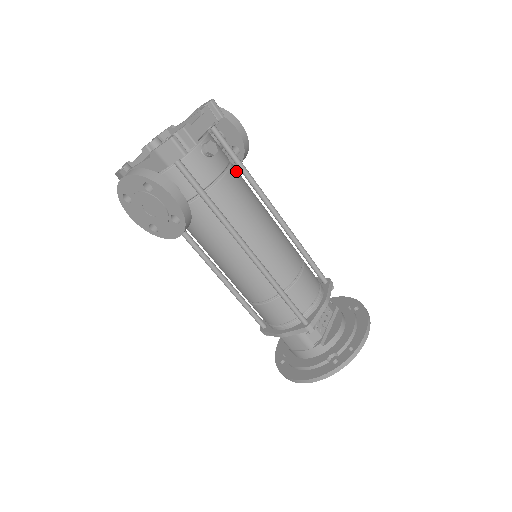
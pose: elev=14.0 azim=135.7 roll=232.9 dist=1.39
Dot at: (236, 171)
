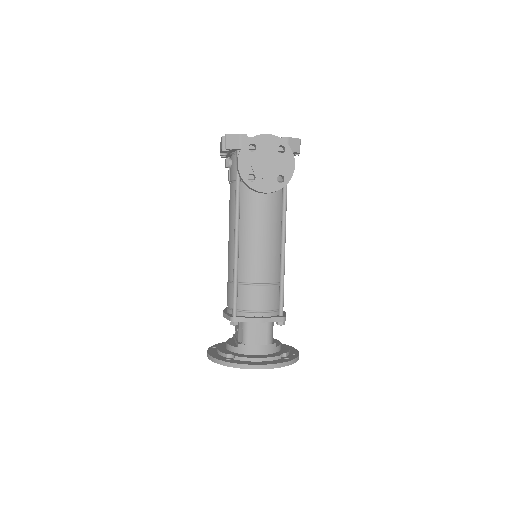
Dot at: occluded
